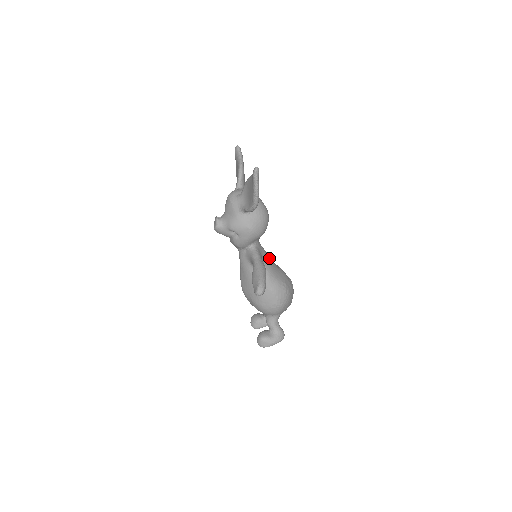
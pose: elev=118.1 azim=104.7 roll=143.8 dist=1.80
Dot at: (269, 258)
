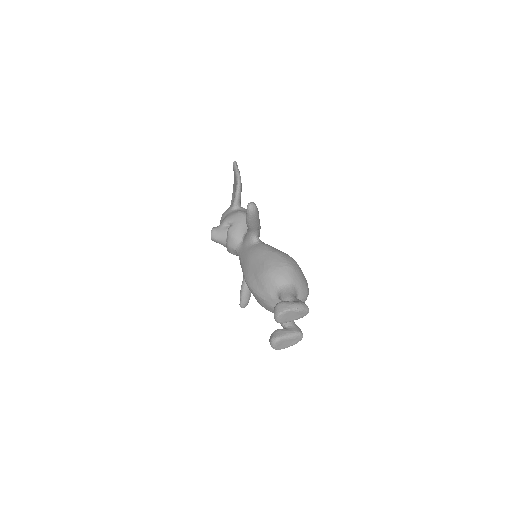
Dot at: occluded
